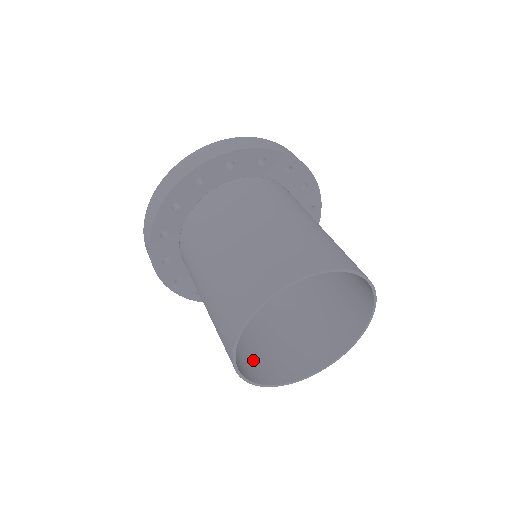
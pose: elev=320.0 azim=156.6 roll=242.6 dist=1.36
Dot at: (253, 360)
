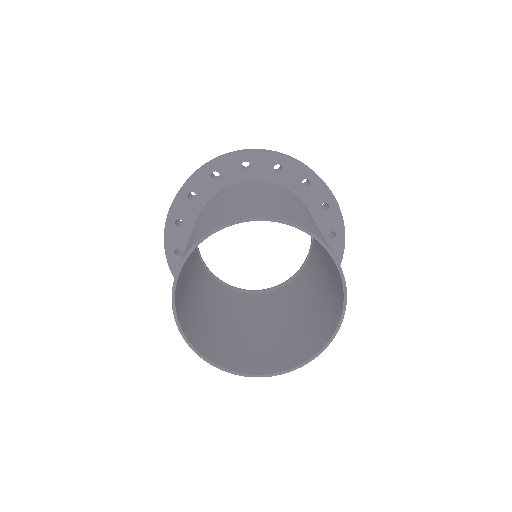
Dot at: (194, 325)
